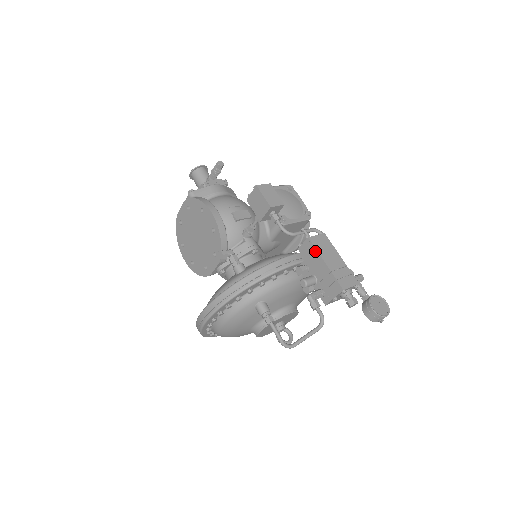
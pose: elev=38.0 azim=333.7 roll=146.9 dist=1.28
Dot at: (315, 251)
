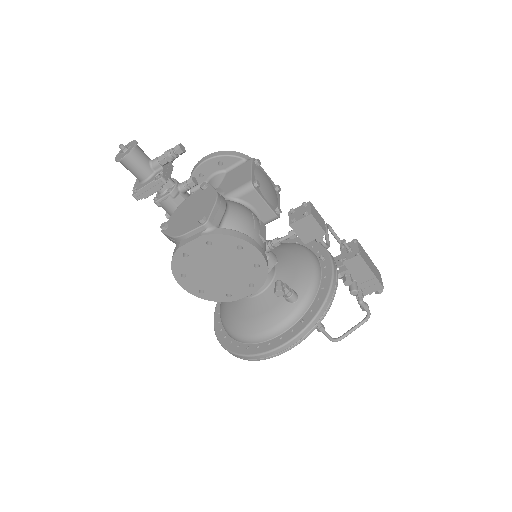
Dot at: (364, 264)
